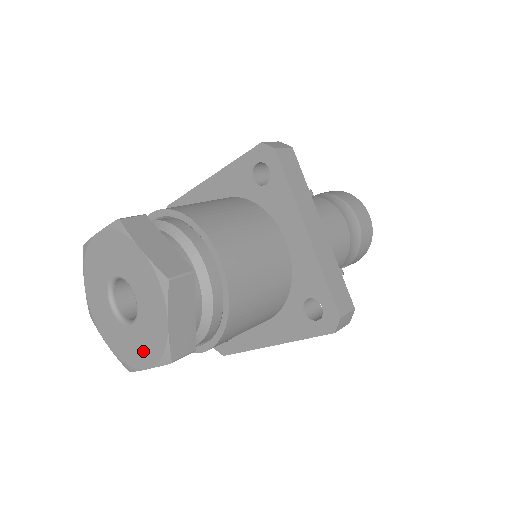
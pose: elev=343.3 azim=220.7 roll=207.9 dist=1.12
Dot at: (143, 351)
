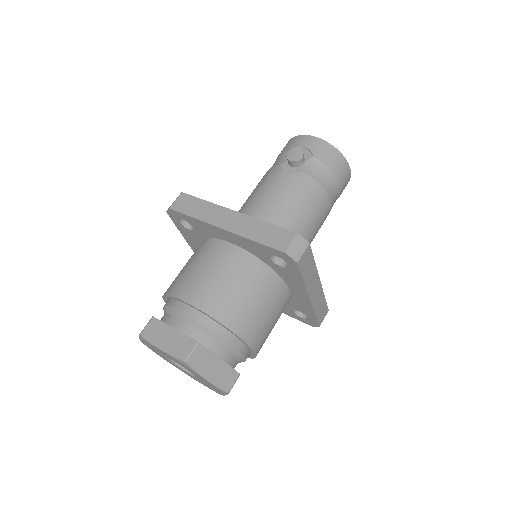
Dot at: (198, 381)
